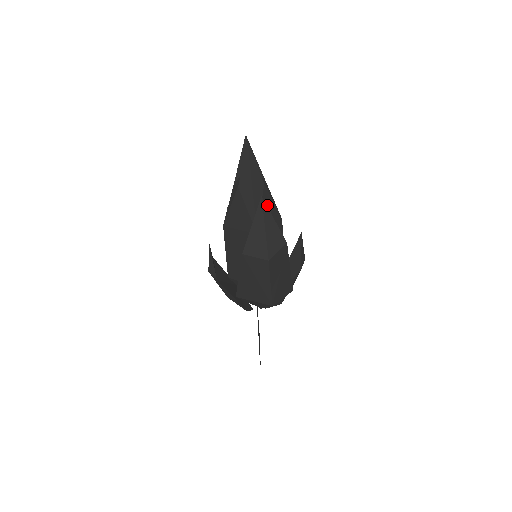
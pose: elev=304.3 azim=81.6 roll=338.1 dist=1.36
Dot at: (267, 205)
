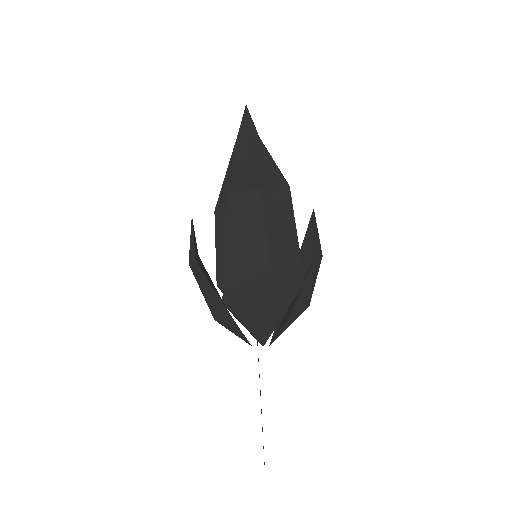
Dot at: occluded
